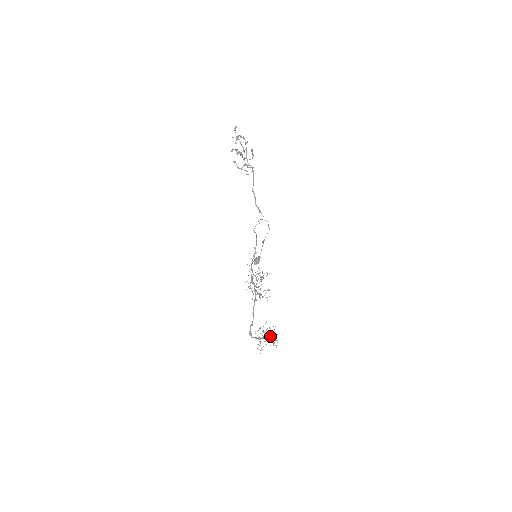
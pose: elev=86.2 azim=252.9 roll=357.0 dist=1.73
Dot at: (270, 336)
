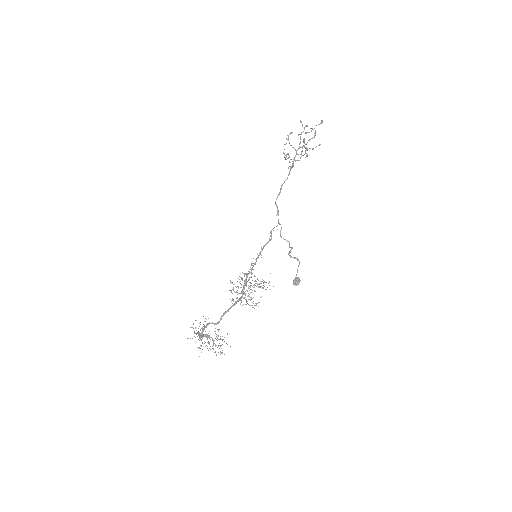
Dot at: (194, 331)
